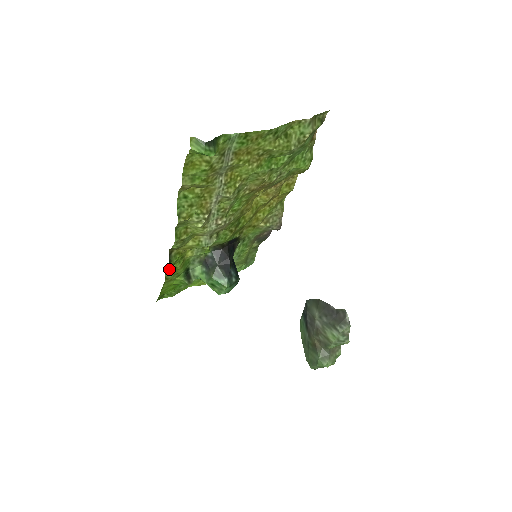
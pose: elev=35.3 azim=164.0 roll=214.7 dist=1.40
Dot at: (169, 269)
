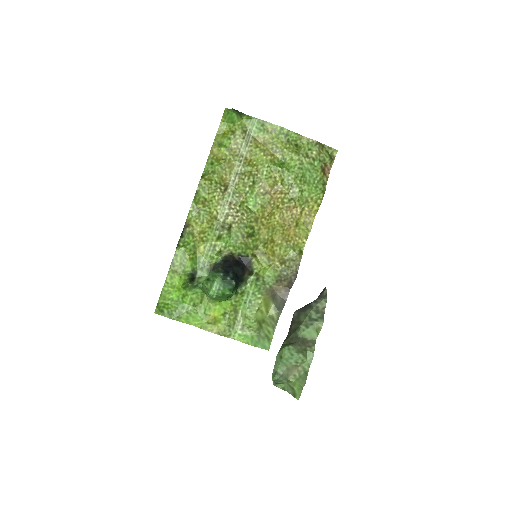
Dot at: (178, 246)
